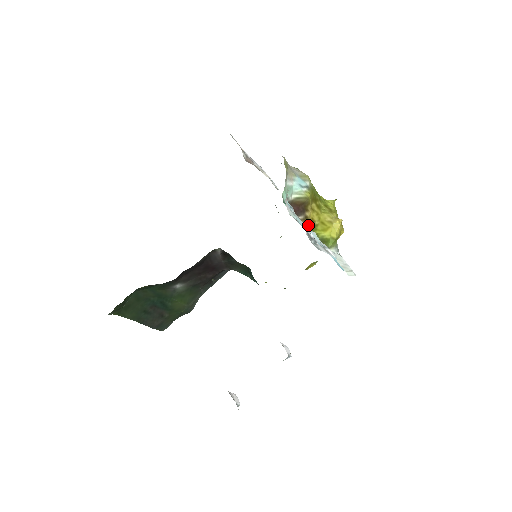
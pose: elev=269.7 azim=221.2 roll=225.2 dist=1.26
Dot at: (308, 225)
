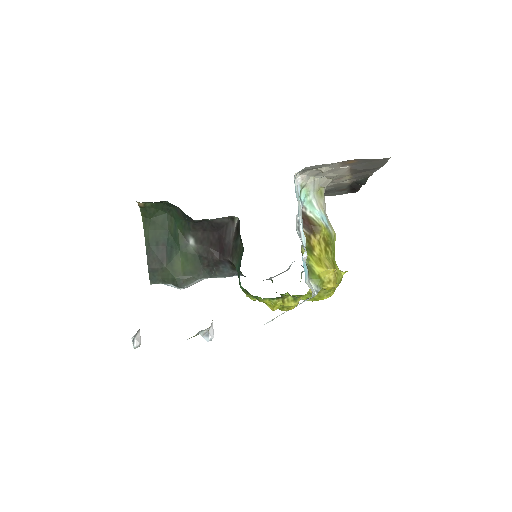
Dot at: (307, 243)
